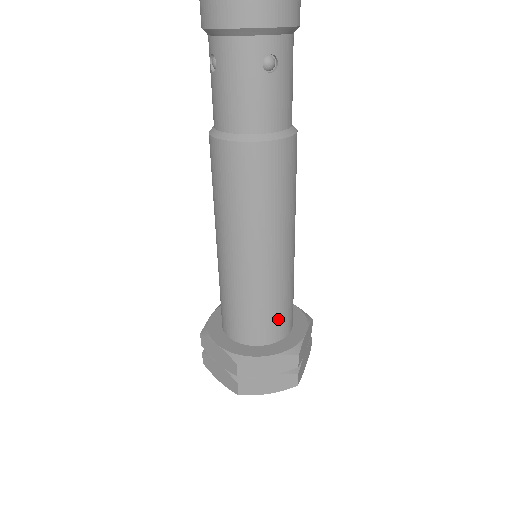
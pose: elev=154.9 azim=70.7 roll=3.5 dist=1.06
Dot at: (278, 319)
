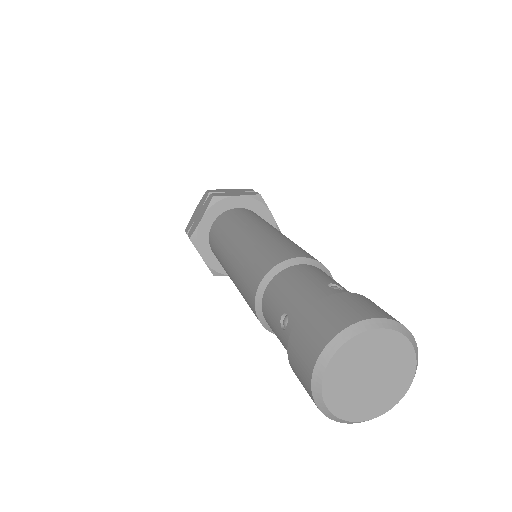
Dot at: occluded
